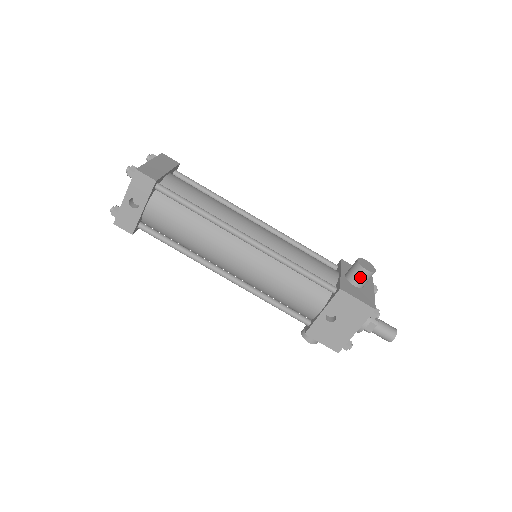
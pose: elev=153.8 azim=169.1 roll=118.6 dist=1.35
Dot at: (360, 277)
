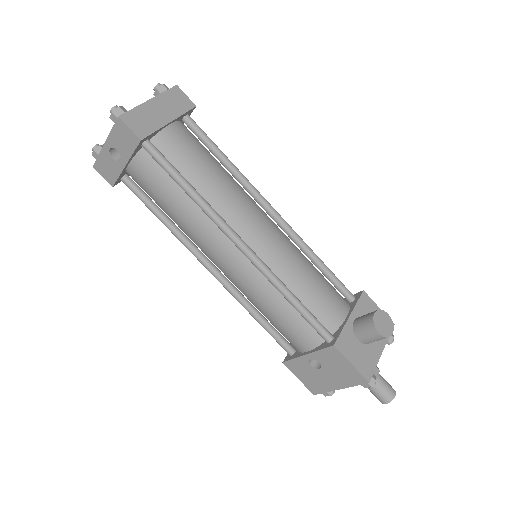
Dot at: (368, 335)
